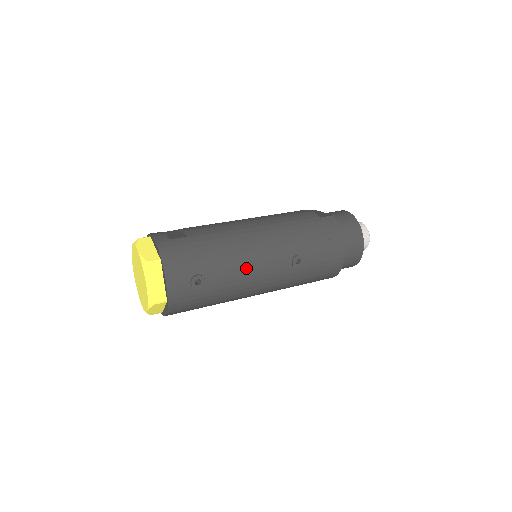
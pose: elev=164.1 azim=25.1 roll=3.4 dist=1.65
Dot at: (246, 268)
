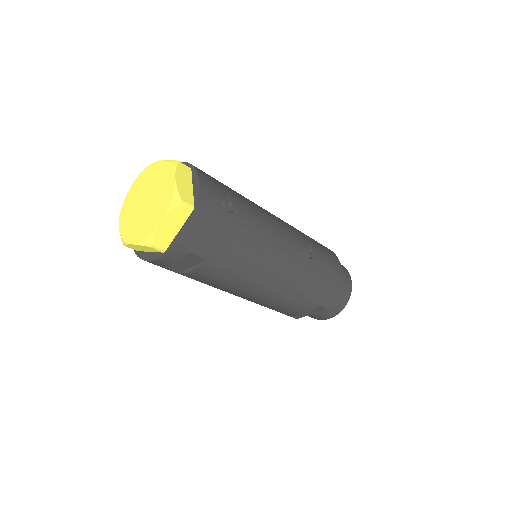
Dot at: (269, 225)
